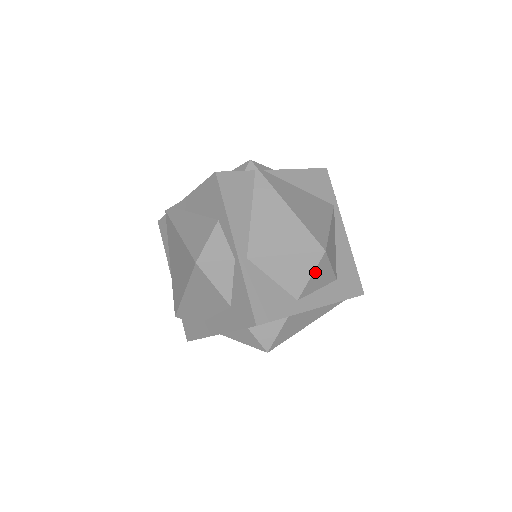
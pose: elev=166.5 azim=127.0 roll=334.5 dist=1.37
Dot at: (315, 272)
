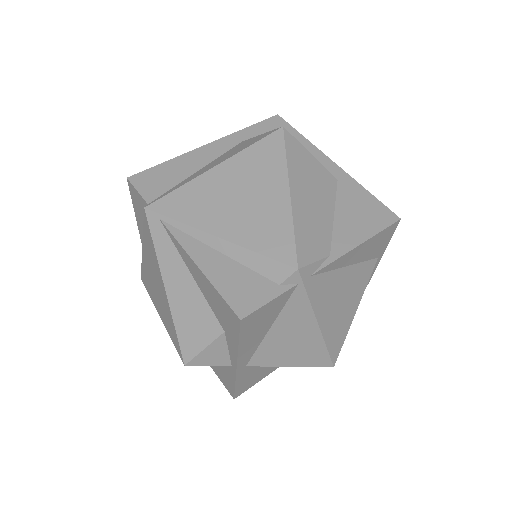
Dot at: occluded
